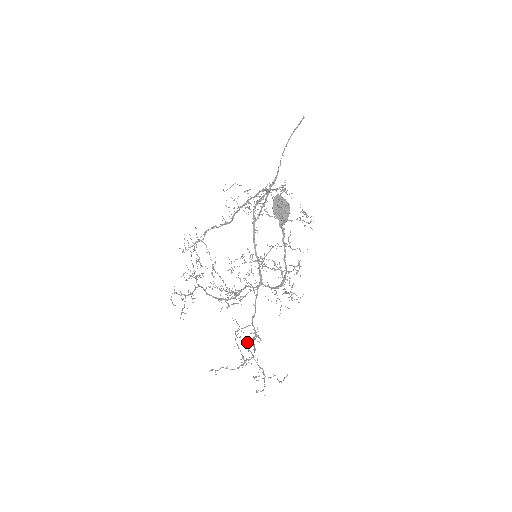
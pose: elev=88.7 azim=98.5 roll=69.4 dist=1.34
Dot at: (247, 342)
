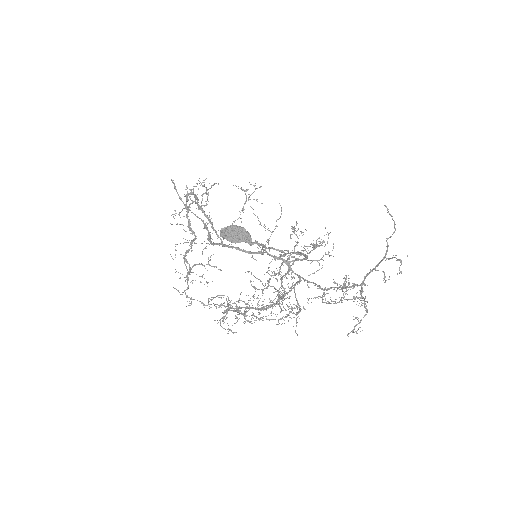
Dot at: (343, 297)
